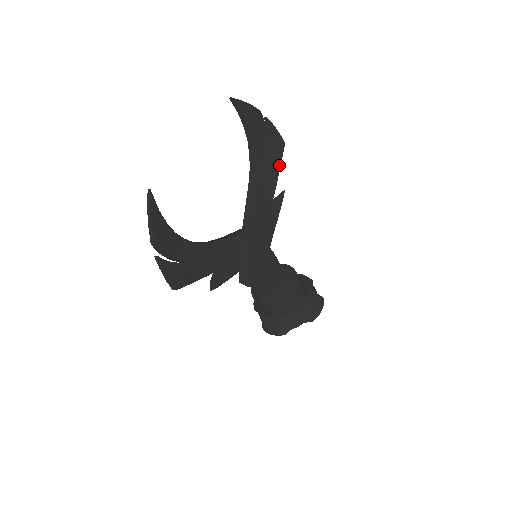
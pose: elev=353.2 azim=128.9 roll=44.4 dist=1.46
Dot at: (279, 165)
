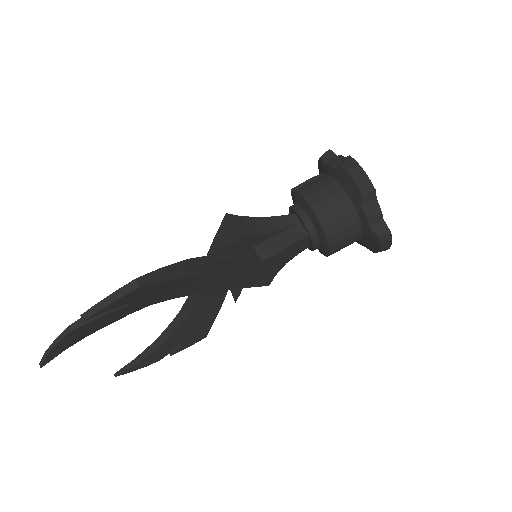
Dot at: (168, 281)
